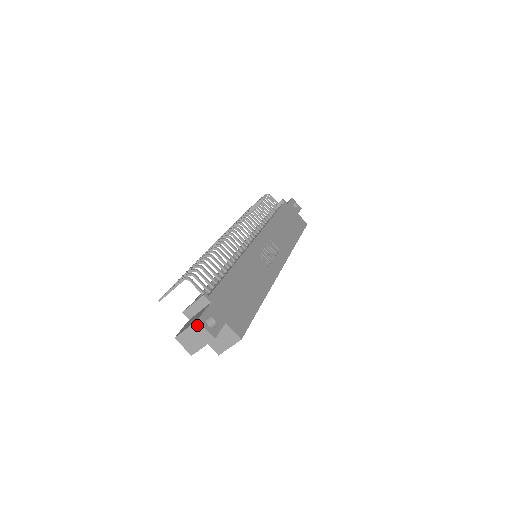
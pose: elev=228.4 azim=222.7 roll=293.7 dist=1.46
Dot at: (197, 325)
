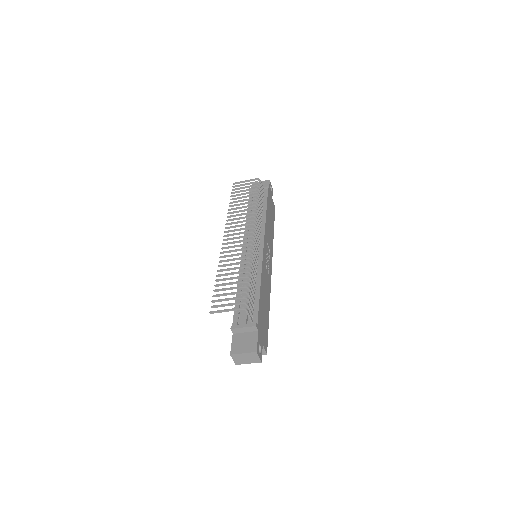
Dot at: (254, 354)
